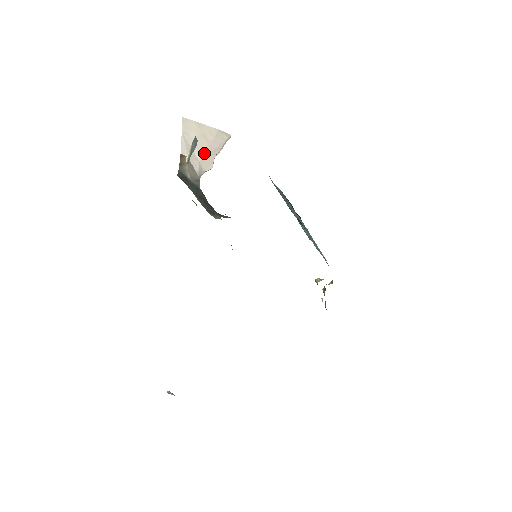
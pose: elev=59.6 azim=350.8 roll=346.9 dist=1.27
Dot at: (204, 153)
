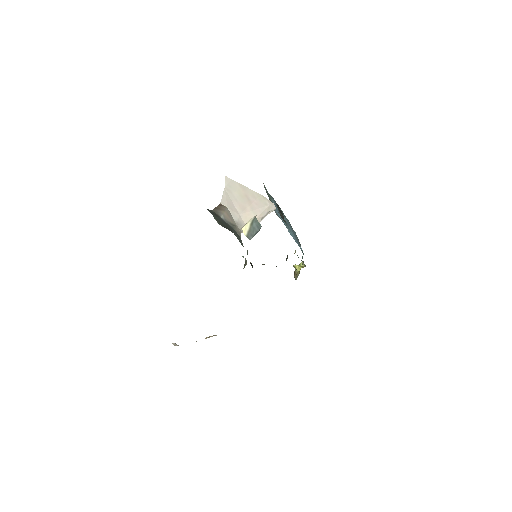
Dot at: (245, 209)
